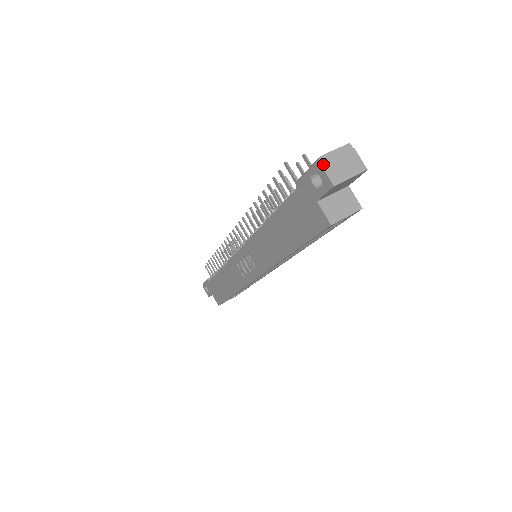
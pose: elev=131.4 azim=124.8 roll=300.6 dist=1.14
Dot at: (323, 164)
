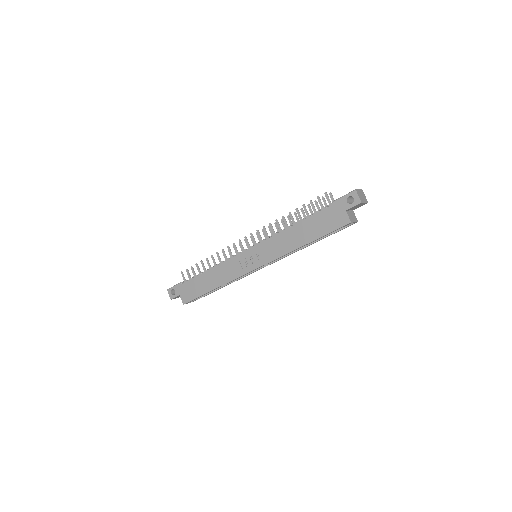
Dot at: (357, 192)
